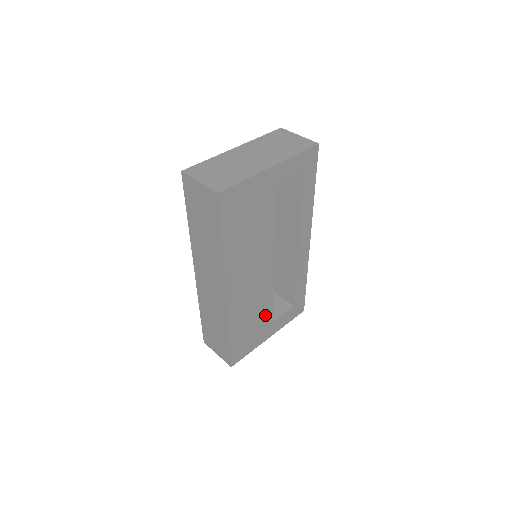
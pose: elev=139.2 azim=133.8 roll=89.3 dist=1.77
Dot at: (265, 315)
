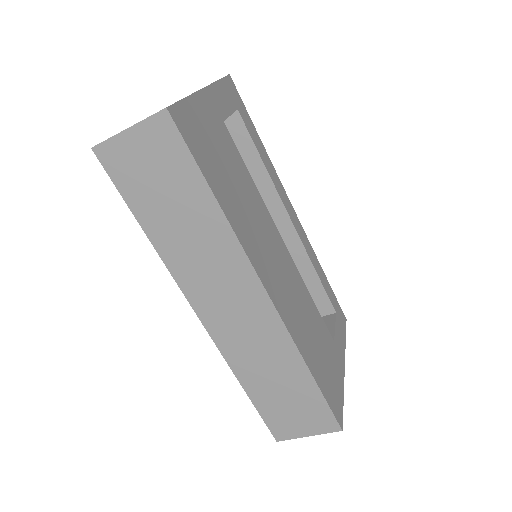
Dot at: (321, 330)
